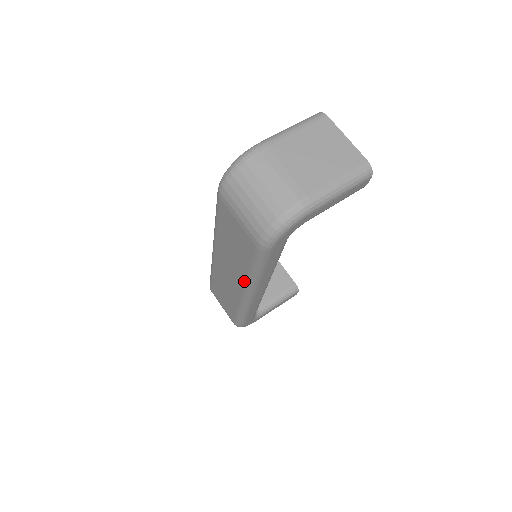
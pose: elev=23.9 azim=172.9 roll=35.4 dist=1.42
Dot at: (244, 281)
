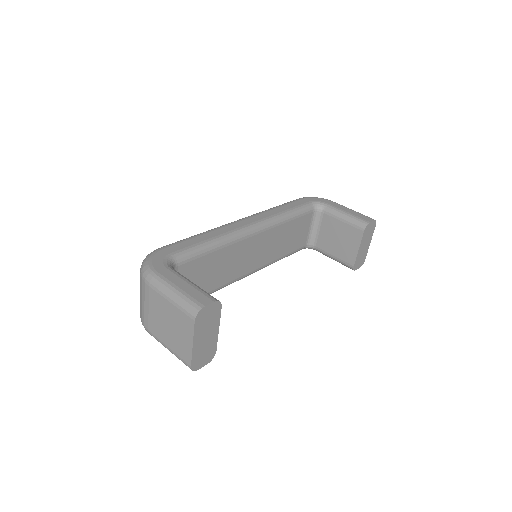
Dot at: occluded
